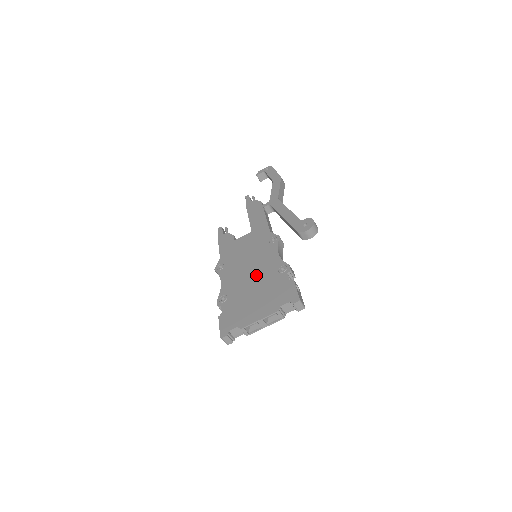
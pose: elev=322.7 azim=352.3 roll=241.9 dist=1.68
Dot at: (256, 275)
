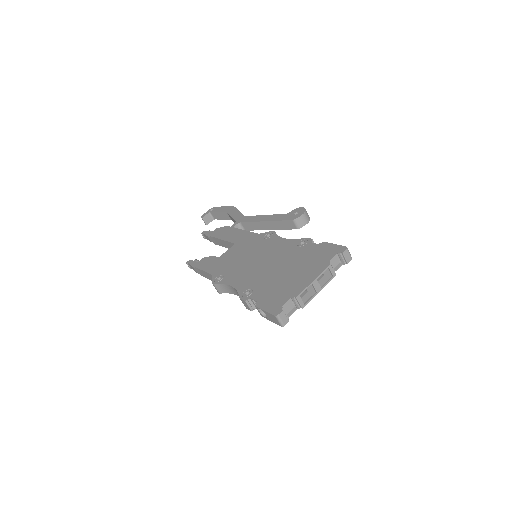
Dot at: (274, 260)
